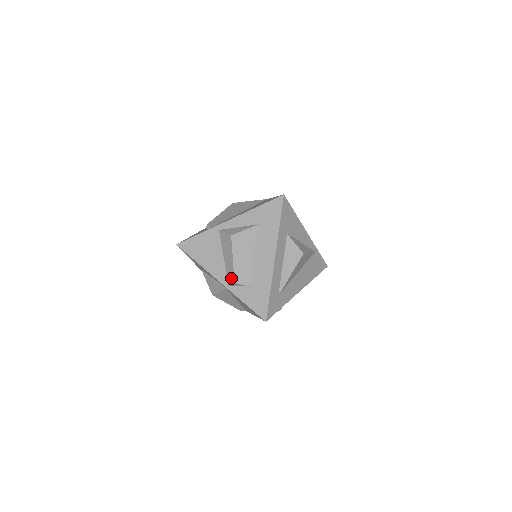
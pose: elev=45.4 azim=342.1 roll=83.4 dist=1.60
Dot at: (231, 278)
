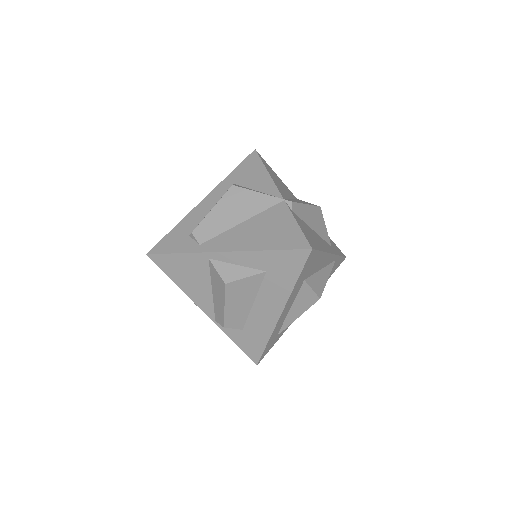
Dot at: (220, 319)
